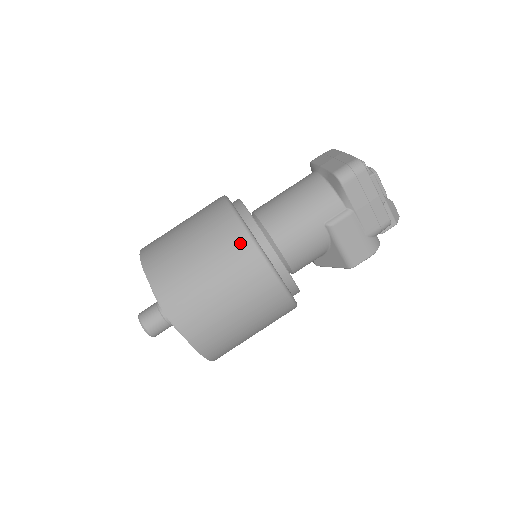
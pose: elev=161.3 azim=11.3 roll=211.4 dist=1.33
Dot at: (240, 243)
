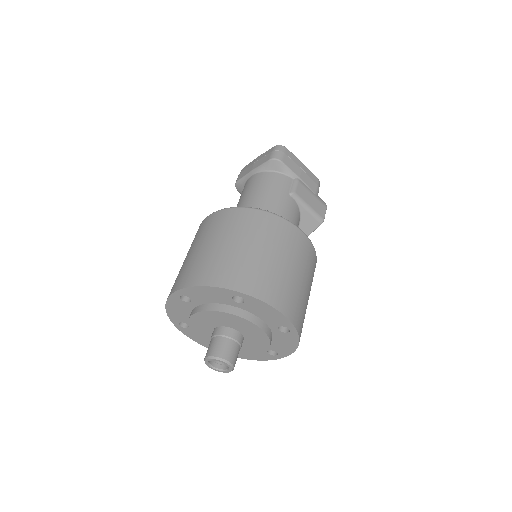
Dot at: (259, 217)
